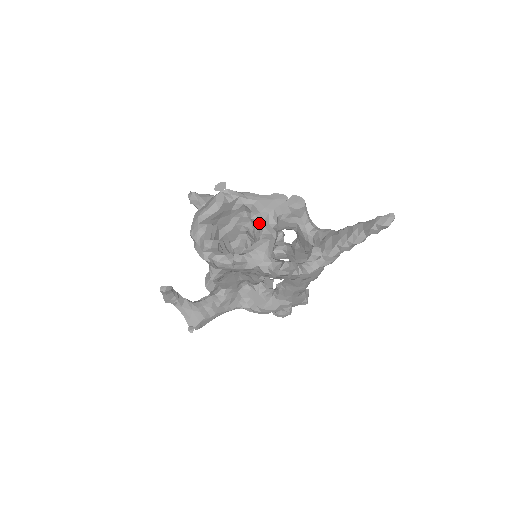
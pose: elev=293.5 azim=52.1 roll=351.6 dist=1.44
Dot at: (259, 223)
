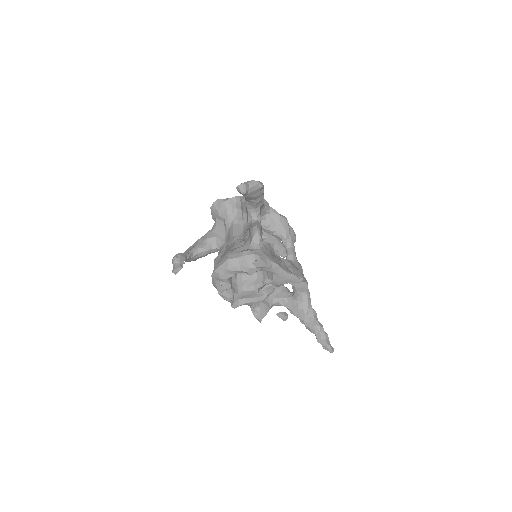
Dot at: occluded
